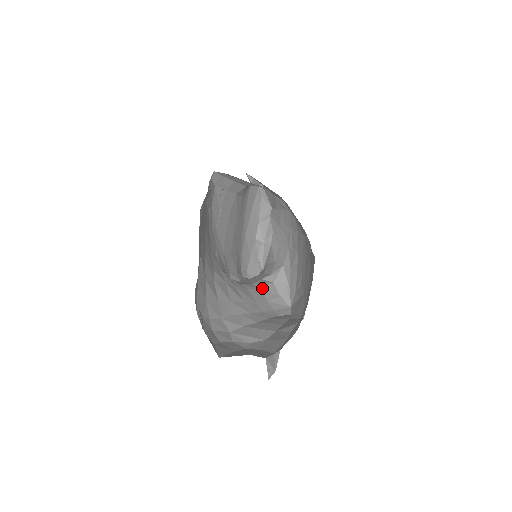
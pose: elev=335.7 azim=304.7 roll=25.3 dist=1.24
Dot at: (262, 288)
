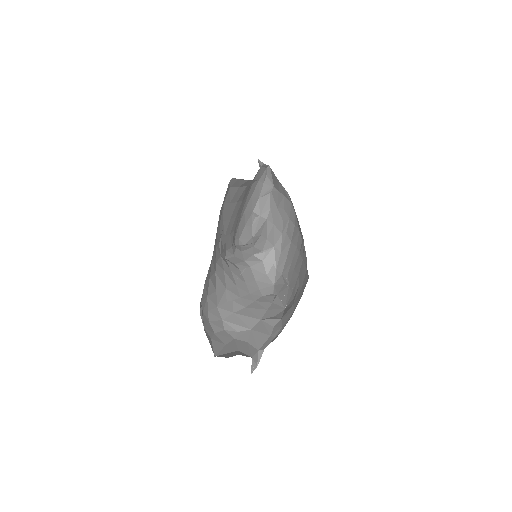
Dot at: (252, 267)
